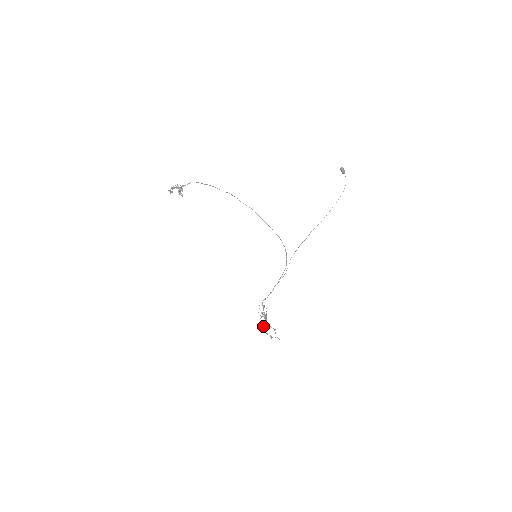
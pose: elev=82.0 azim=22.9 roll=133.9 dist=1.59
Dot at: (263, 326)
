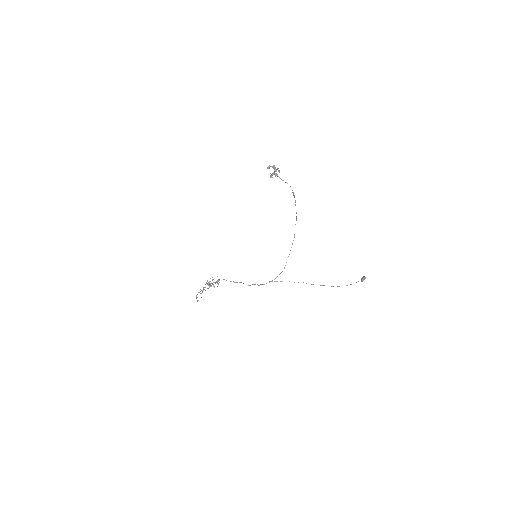
Dot at: (202, 290)
